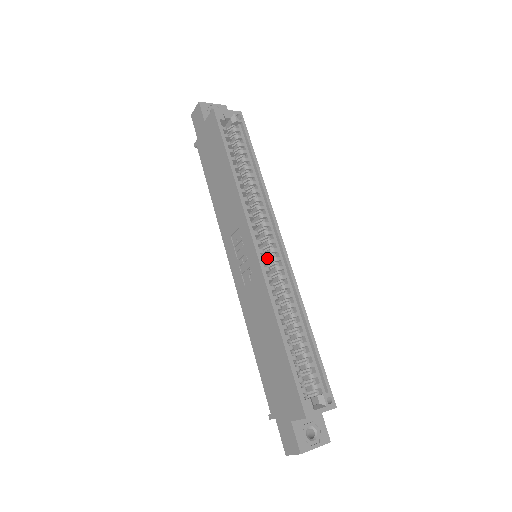
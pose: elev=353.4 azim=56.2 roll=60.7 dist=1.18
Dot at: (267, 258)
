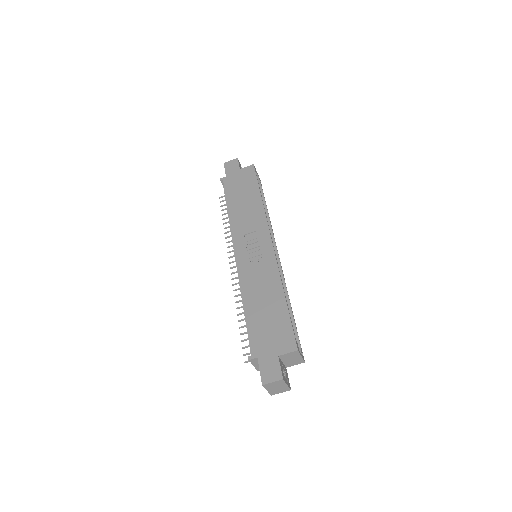
Dot at: occluded
